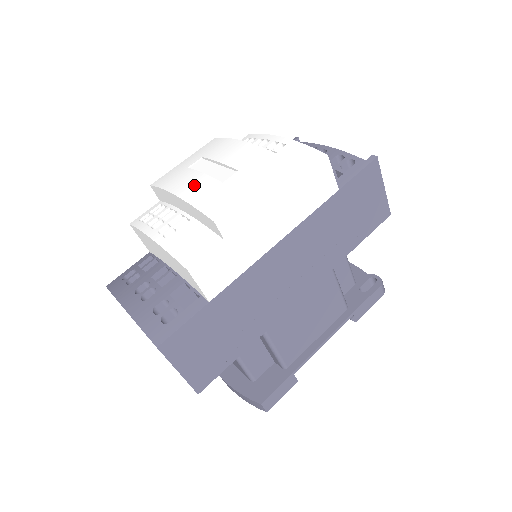
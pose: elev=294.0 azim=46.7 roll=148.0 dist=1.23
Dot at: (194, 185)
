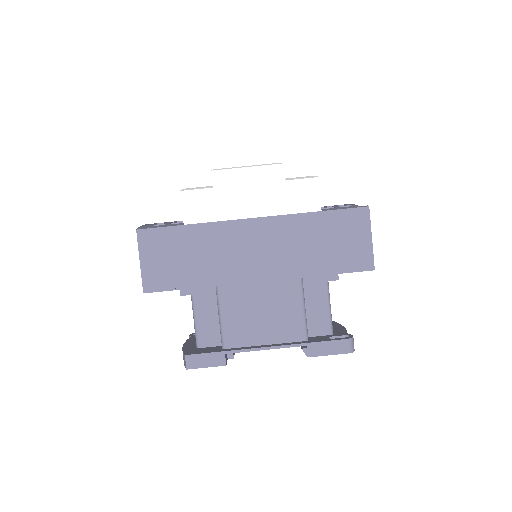
Dot at: occluded
